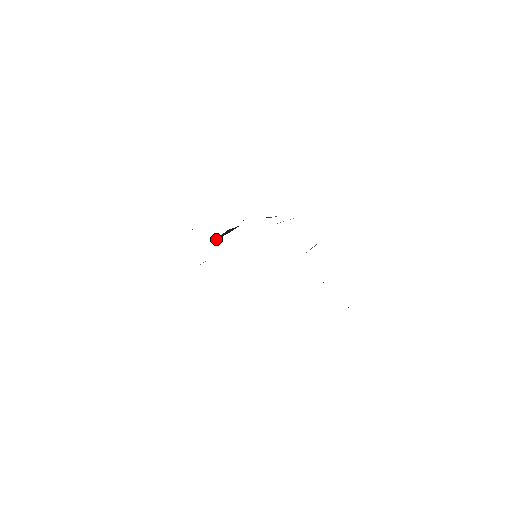
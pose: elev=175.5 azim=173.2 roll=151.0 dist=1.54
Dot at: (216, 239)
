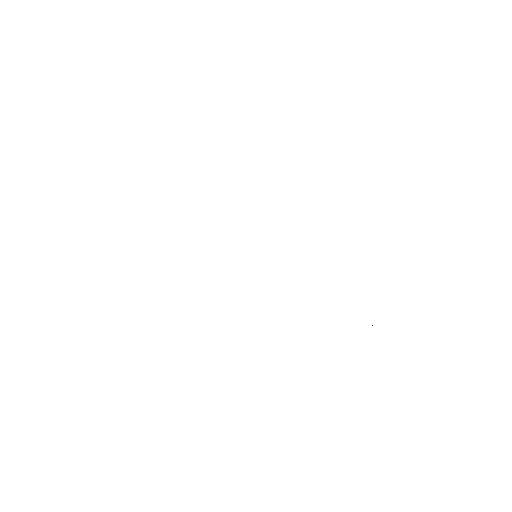
Dot at: occluded
